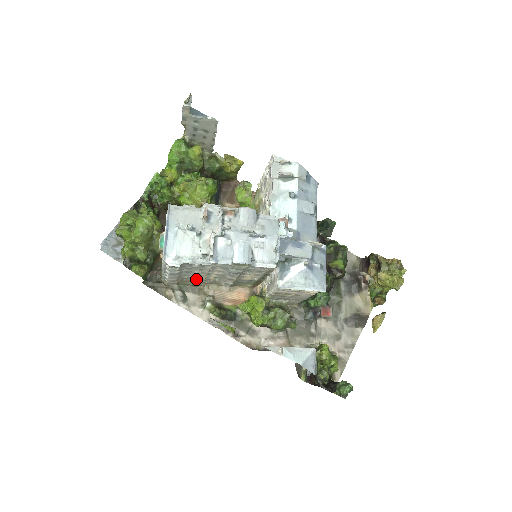
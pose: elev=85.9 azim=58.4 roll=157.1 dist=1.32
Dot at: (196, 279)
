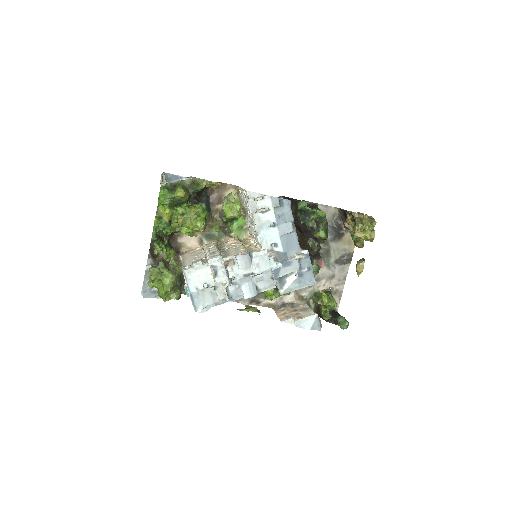
Dot at: occluded
